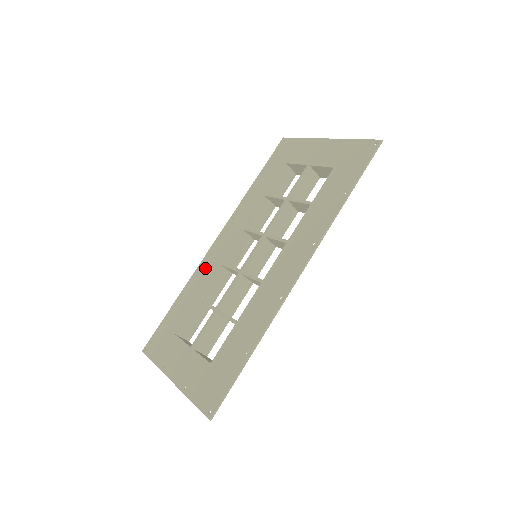
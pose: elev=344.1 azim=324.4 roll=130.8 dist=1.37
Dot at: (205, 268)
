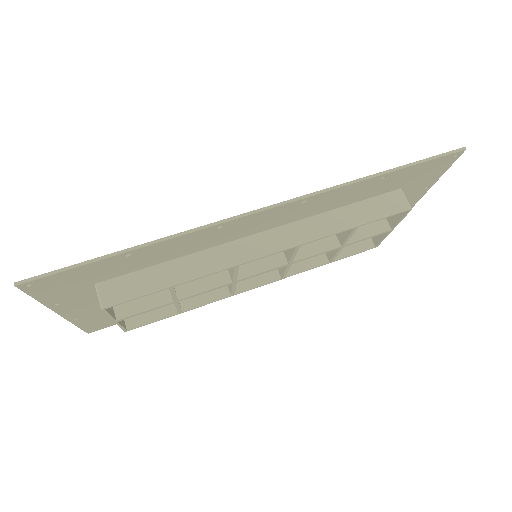
Dot at: occluded
